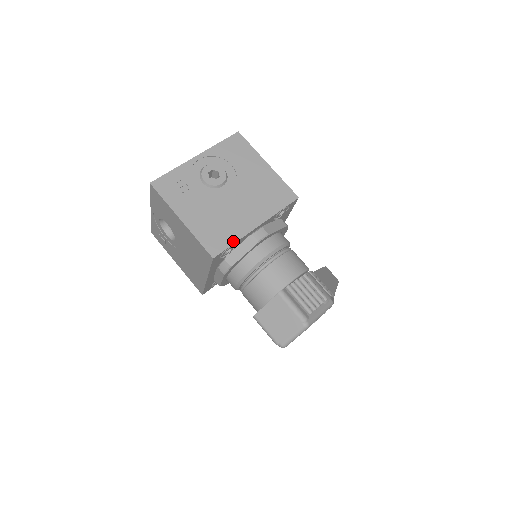
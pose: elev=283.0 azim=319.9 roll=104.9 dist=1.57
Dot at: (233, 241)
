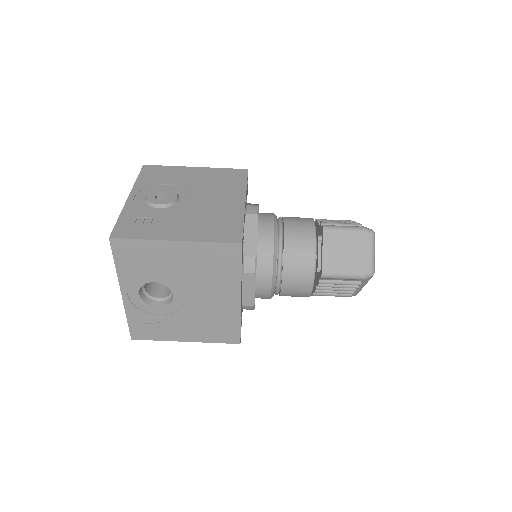
Dot at: (240, 222)
